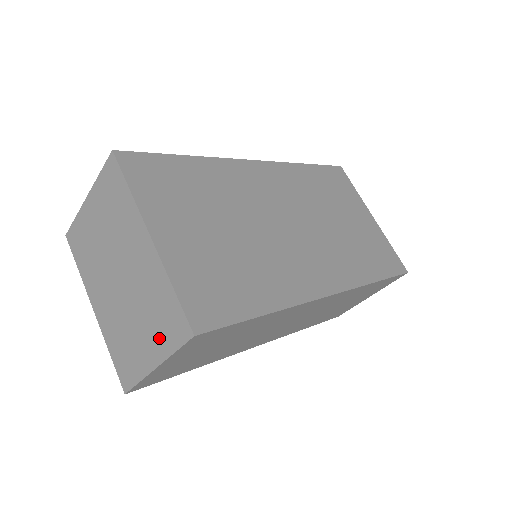
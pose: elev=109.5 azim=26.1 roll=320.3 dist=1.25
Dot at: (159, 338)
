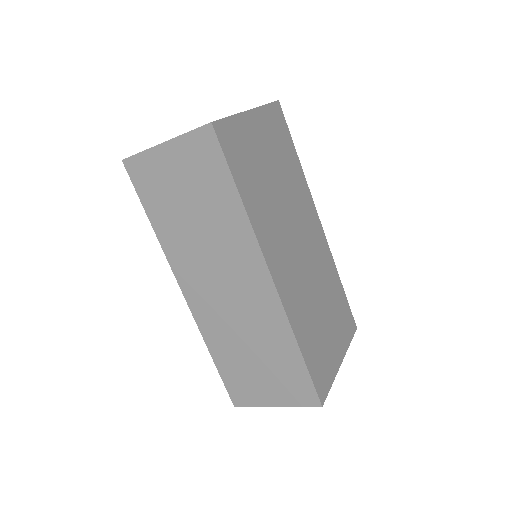
Dot at: occluded
